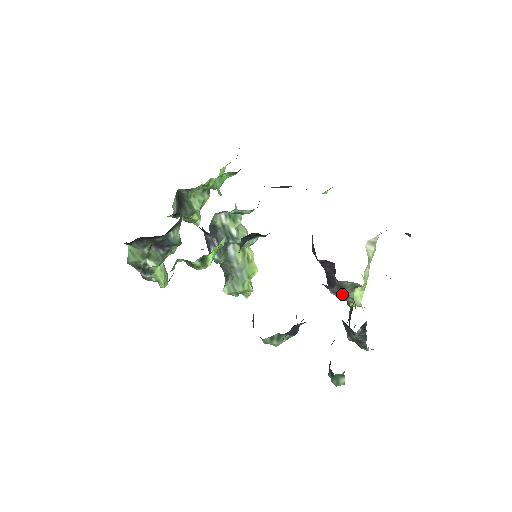
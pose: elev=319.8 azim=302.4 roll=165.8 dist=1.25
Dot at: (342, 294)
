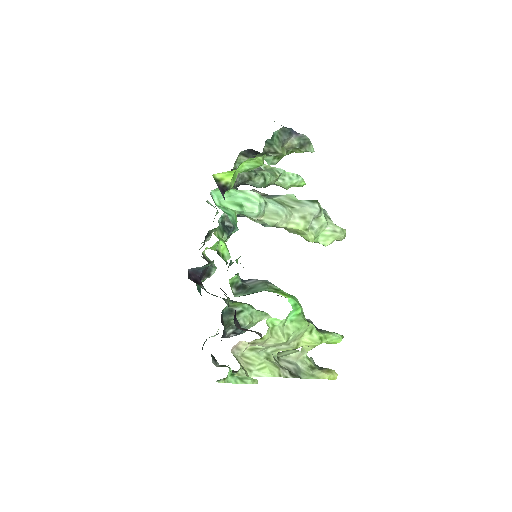
Dot at: occluded
